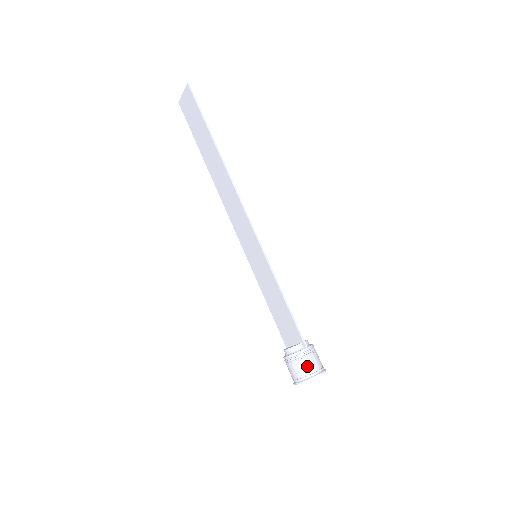
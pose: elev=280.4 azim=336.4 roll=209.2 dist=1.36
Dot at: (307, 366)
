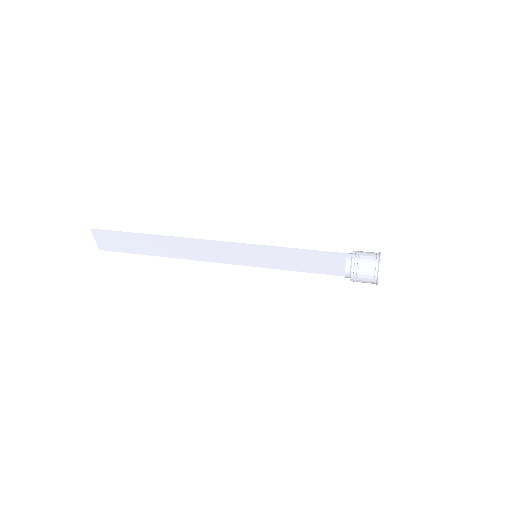
Dot at: (368, 262)
